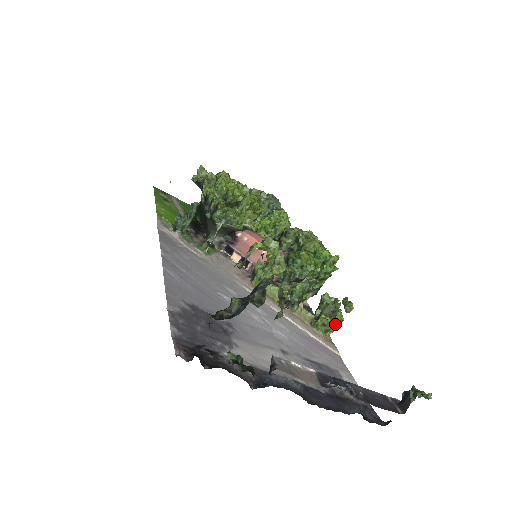
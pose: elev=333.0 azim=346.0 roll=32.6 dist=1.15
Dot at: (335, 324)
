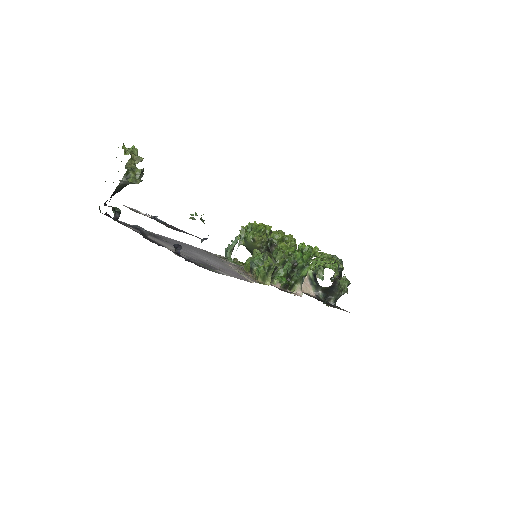
Dot at: (269, 271)
